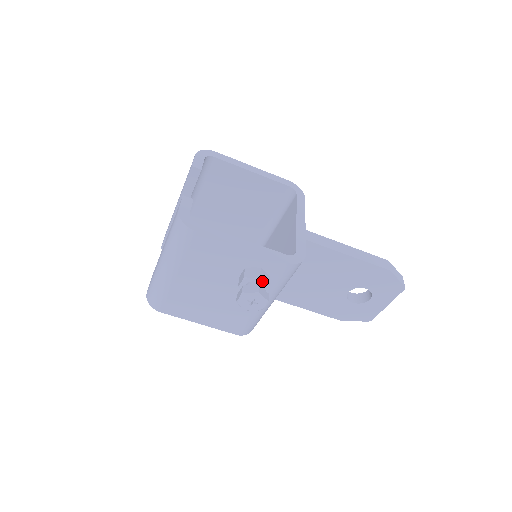
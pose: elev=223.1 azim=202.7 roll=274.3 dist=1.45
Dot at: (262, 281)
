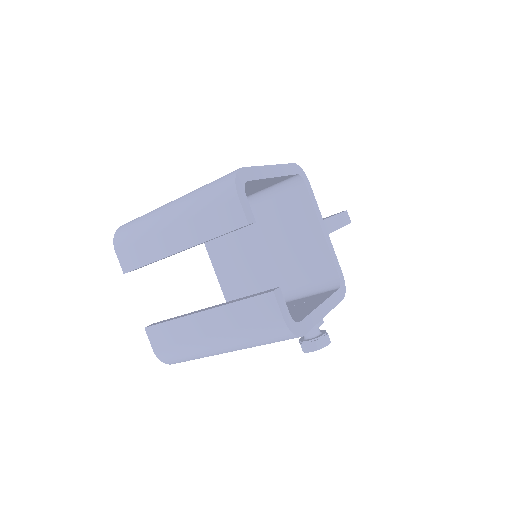
Dot at: (322, 323)
